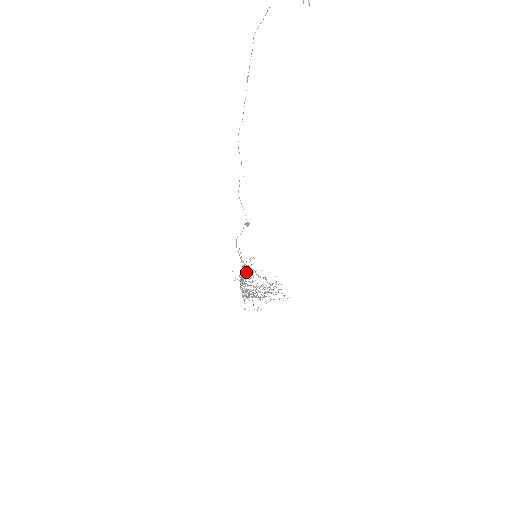
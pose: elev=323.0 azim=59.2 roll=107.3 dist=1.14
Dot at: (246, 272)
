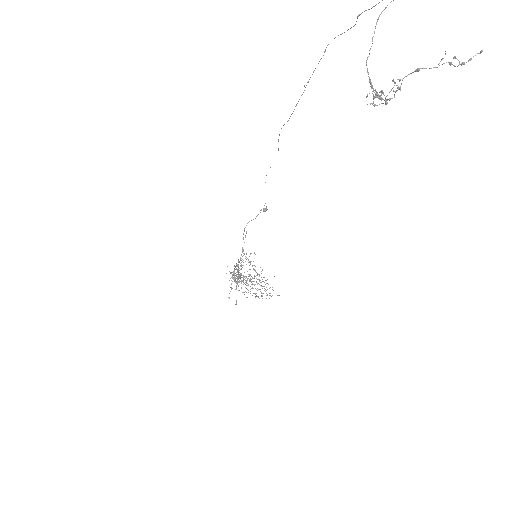
Dot at: occluded
